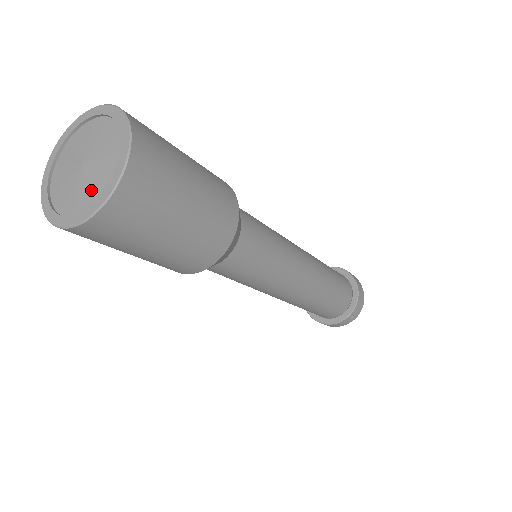
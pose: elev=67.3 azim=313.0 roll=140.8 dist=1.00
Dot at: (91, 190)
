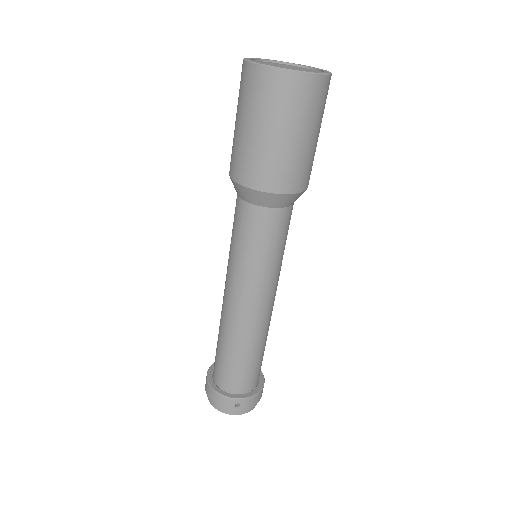
Dot at: occluded
